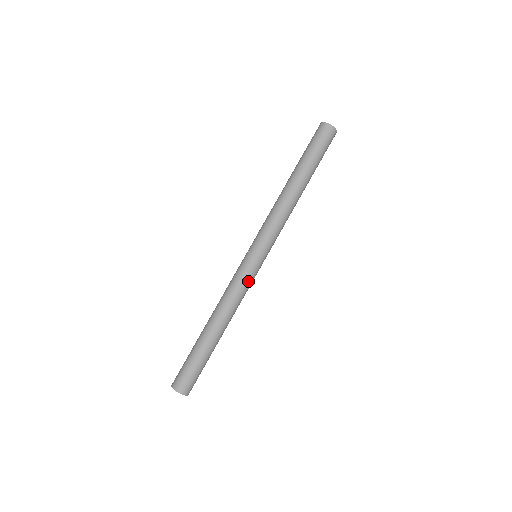
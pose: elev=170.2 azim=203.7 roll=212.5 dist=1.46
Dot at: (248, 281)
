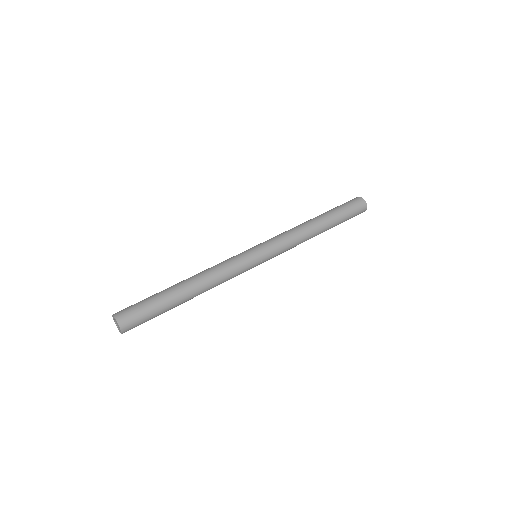
Dot at: (236, 260)
